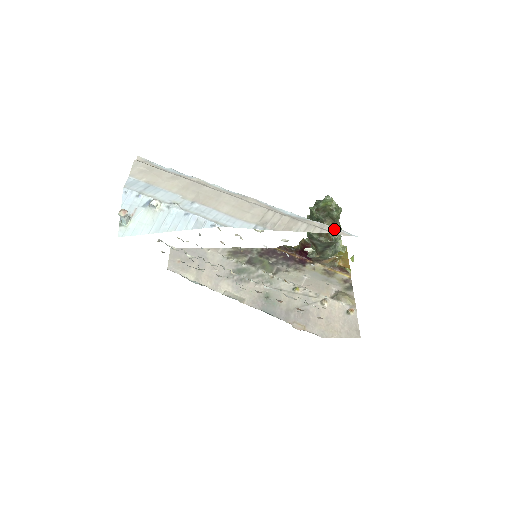
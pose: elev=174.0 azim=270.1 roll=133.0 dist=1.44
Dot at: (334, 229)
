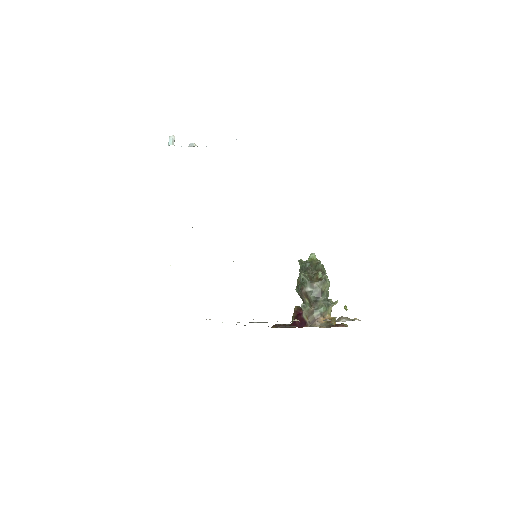
Dot at: occluded
